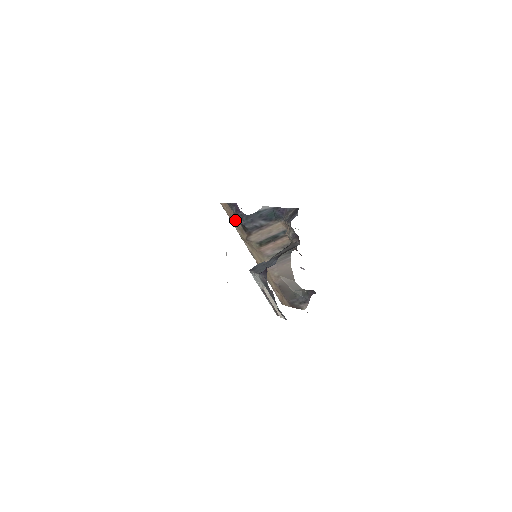
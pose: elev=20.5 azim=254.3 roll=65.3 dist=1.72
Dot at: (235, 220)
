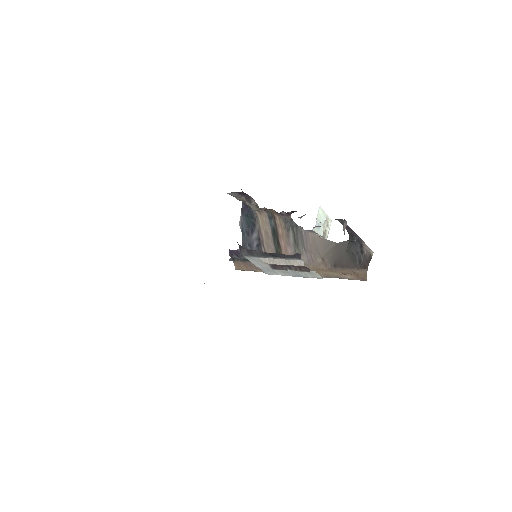
Dot at: (251, 266)
